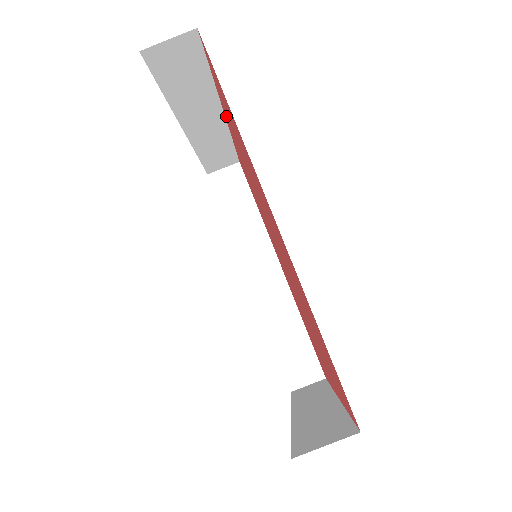
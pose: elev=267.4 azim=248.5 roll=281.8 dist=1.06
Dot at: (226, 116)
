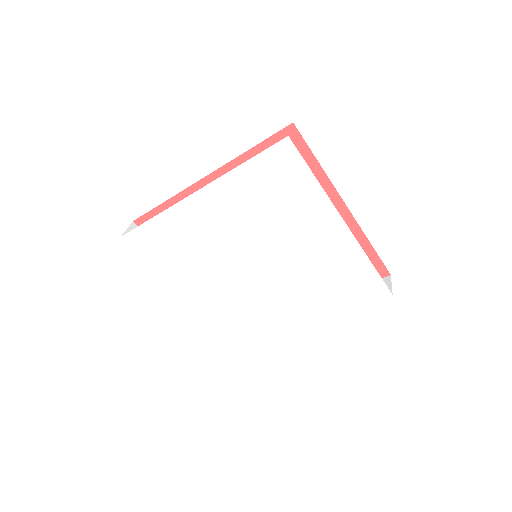
Dot at: occluded
